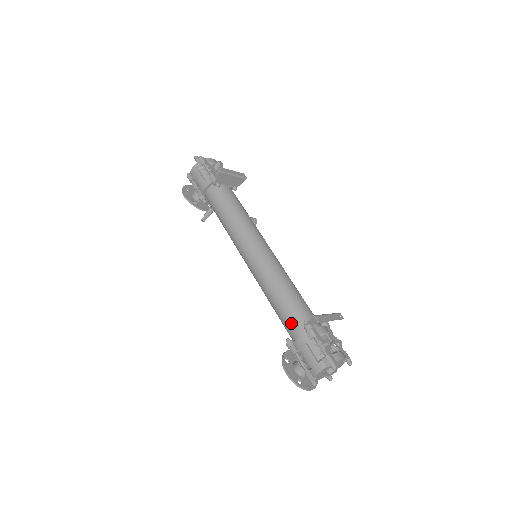
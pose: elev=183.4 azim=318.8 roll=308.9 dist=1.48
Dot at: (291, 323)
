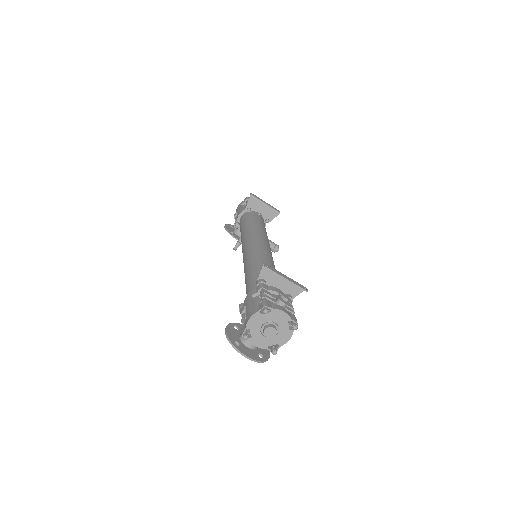
Dot at: (250, 286)
